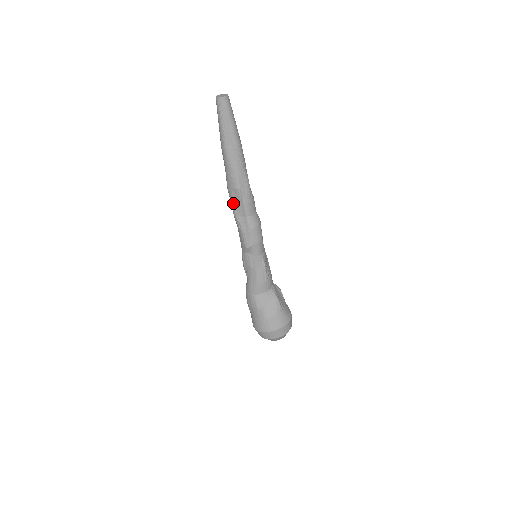
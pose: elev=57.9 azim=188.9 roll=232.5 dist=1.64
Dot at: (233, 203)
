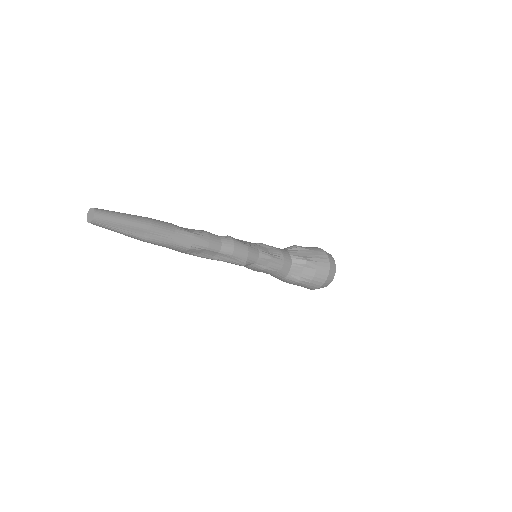
Dot at: (198, 256)
